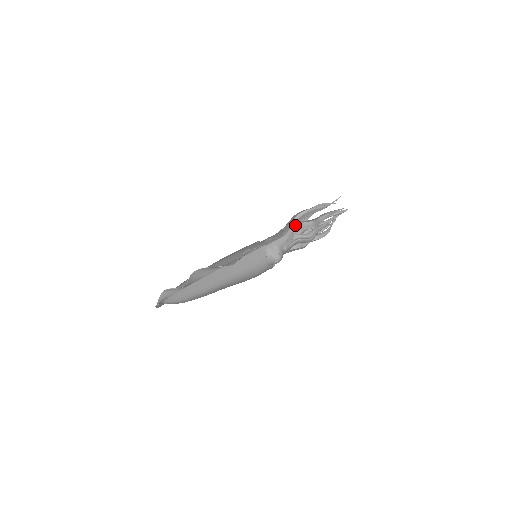
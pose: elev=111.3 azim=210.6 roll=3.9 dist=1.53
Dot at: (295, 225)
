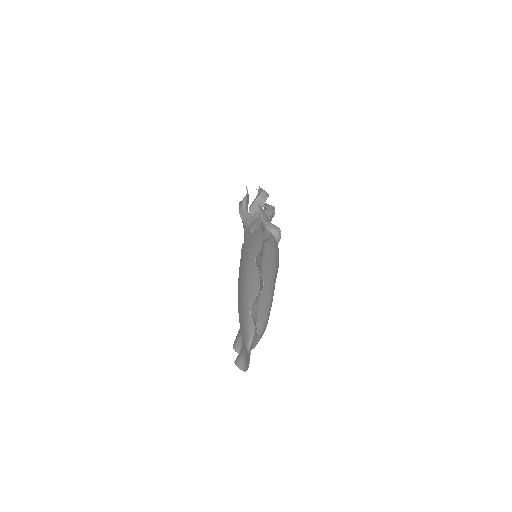
Dot at: (257, 201)
